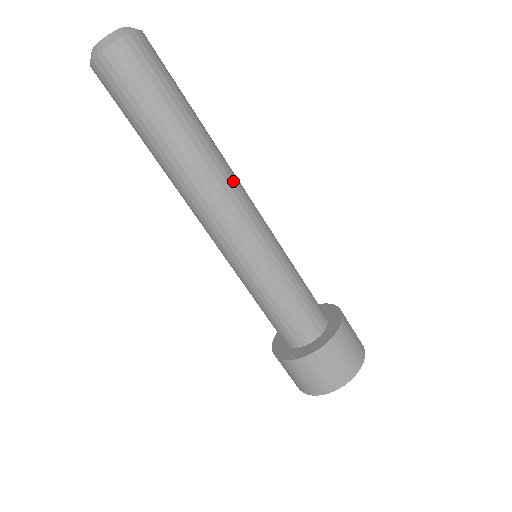
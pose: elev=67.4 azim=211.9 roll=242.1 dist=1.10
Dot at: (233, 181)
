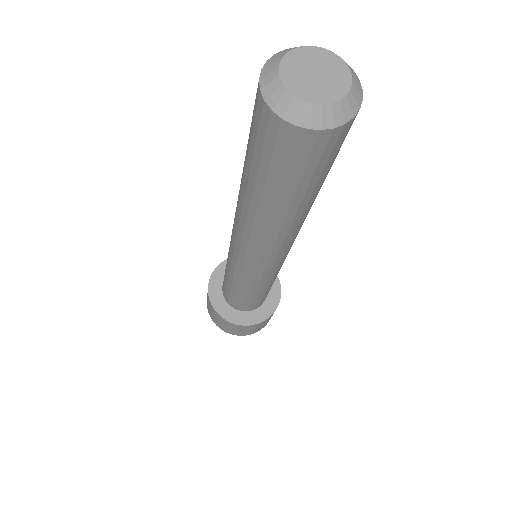
Dot at: (274, 249)
